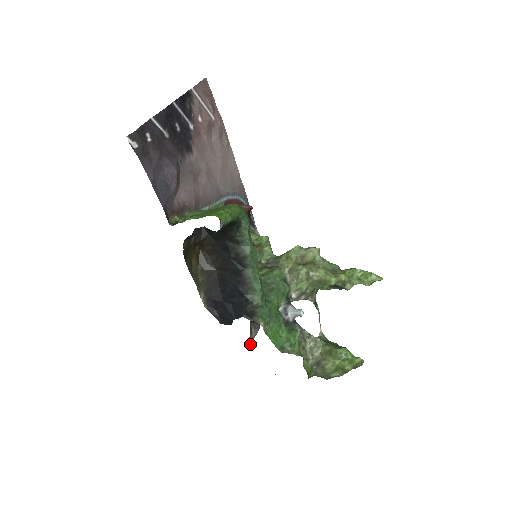
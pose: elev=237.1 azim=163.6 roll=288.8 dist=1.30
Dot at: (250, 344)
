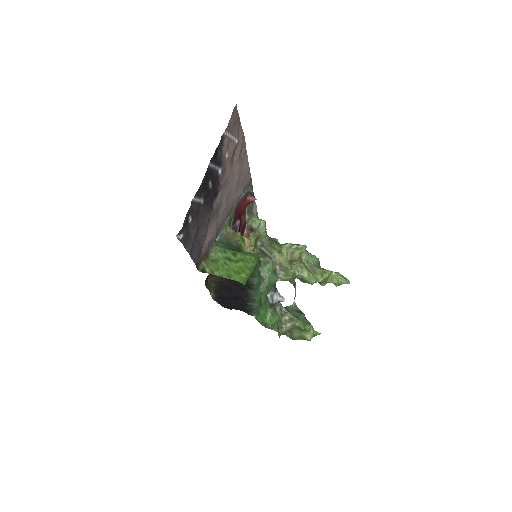
Dot at: occluded
